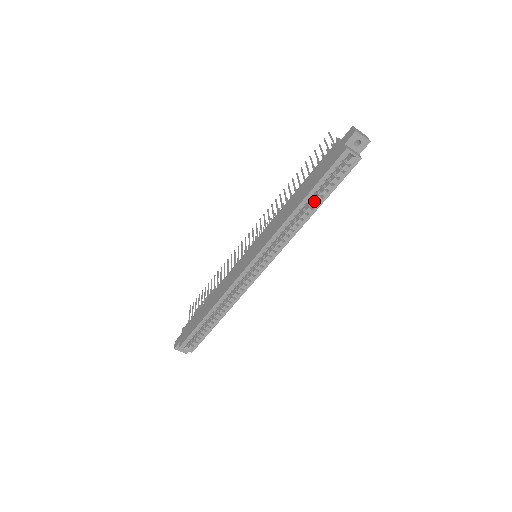
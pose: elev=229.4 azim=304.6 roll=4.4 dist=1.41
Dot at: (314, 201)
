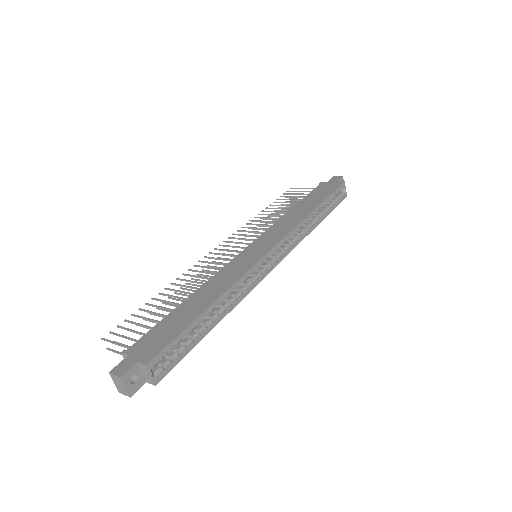
Dot at: (320, 213)
